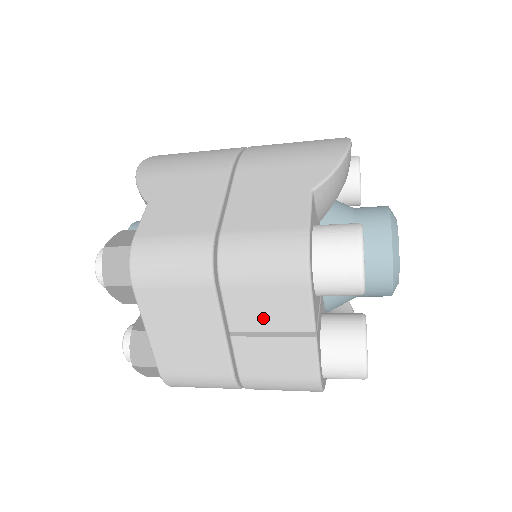
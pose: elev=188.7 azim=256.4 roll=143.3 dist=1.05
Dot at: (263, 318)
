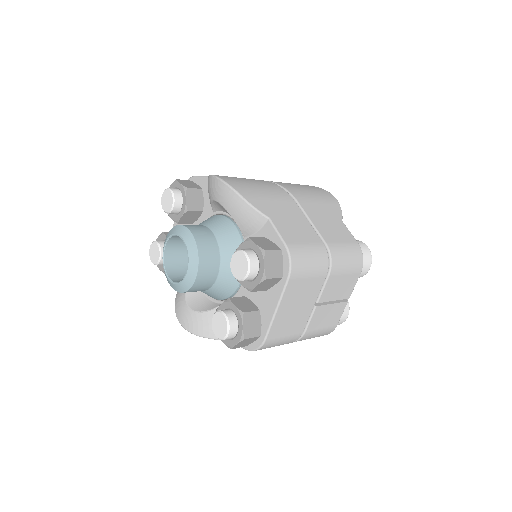
Dot at: (336, 293)
